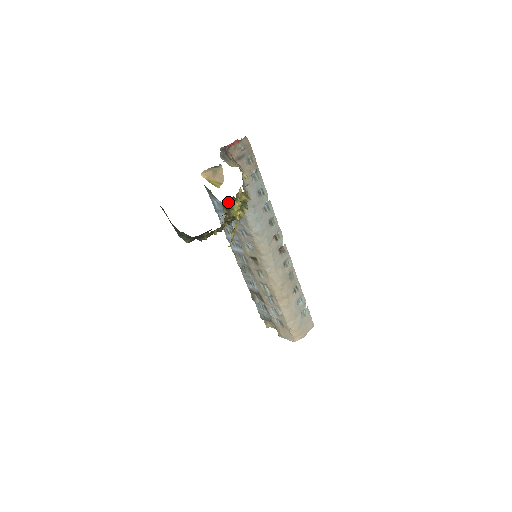
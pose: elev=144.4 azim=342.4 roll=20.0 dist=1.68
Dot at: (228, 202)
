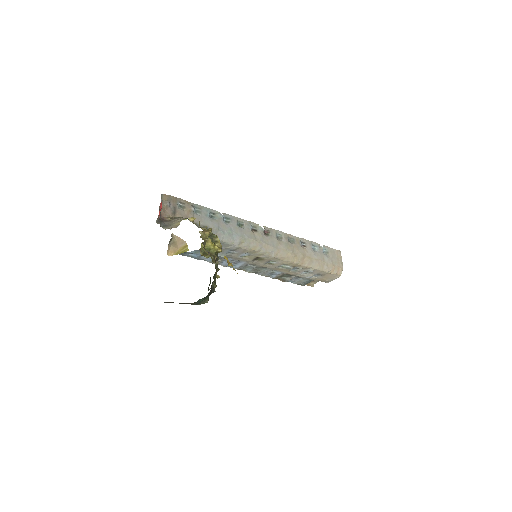
Dot at: occluded
